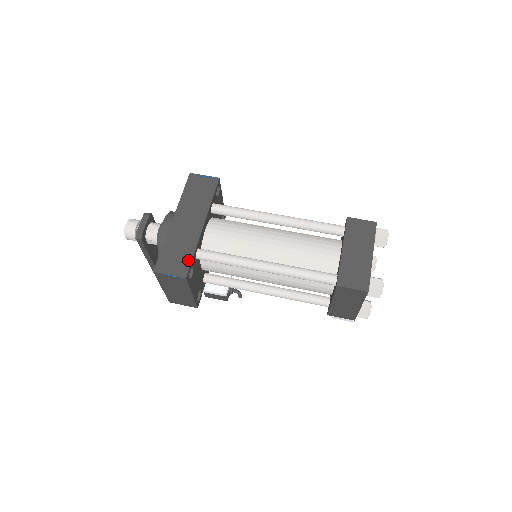
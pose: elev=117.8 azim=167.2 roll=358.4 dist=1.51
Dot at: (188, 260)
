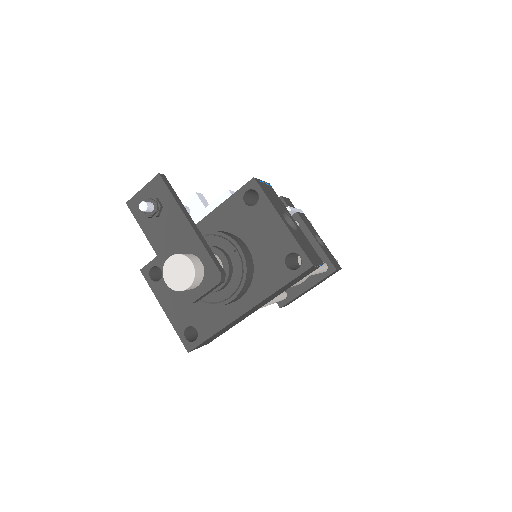
Dot at: occluded
